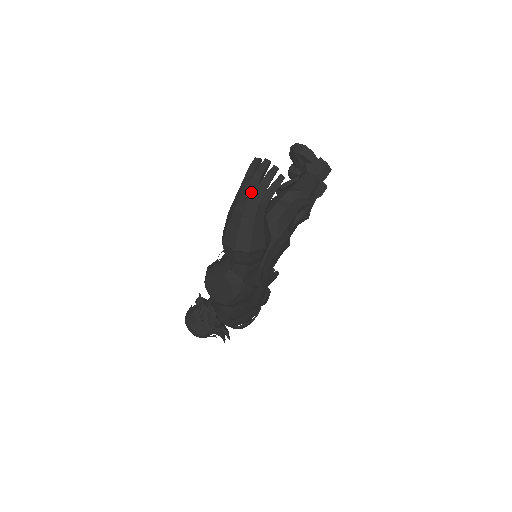
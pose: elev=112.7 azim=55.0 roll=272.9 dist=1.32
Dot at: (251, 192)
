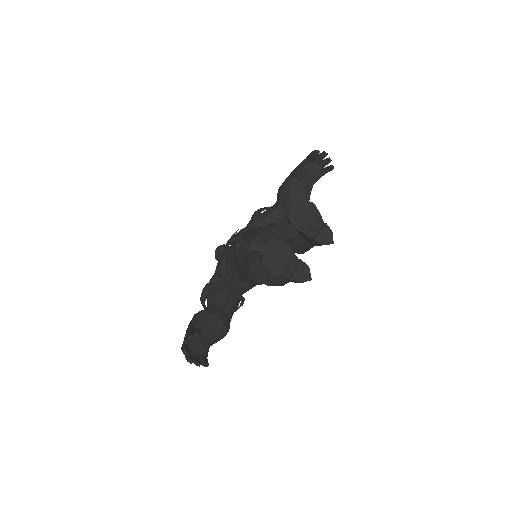
Dot at: occluded
